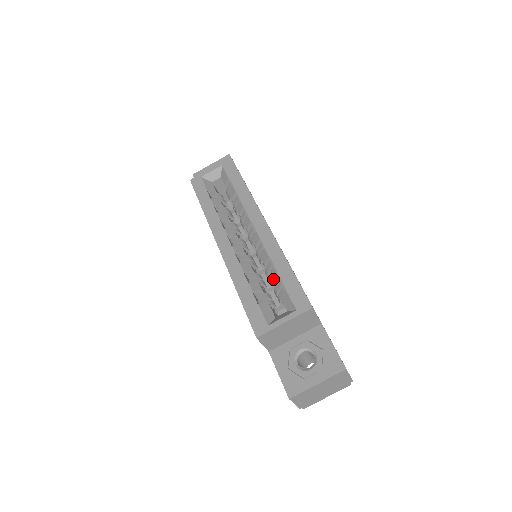
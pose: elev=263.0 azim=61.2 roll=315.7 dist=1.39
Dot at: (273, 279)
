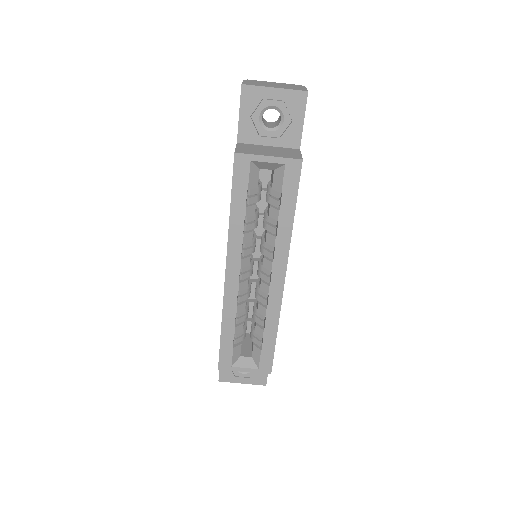
Dot at: (257, 330)
